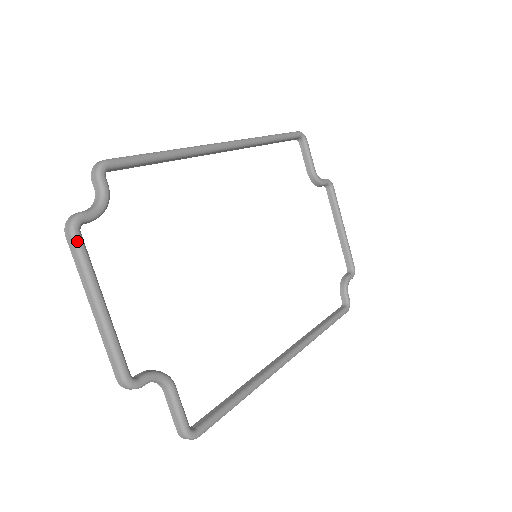
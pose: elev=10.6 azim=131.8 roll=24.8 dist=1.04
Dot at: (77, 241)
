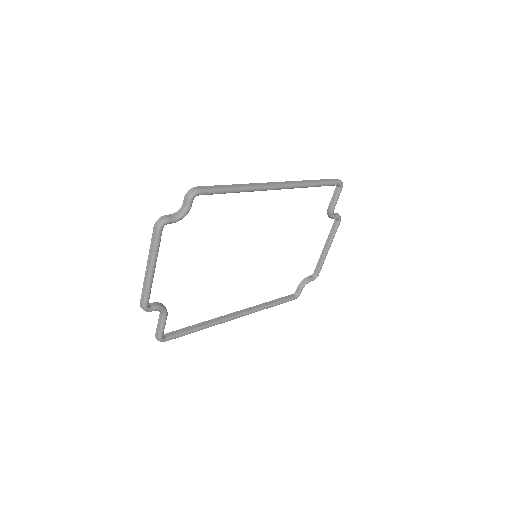
Dot at: (159, 234)
